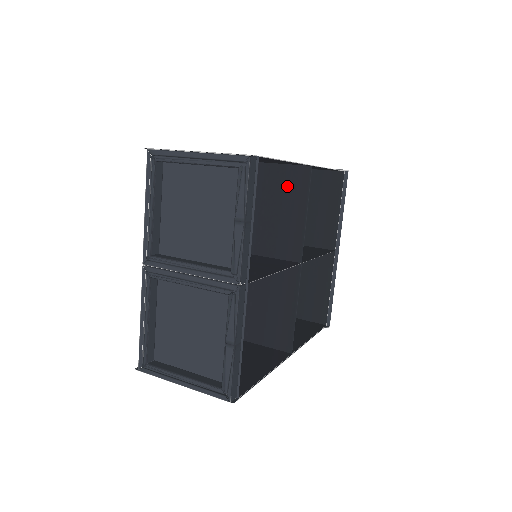
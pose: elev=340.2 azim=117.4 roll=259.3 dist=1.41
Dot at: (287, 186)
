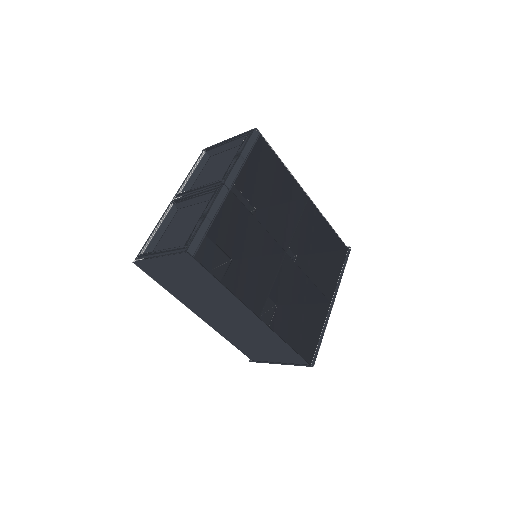
Dot at: (281, 179)
